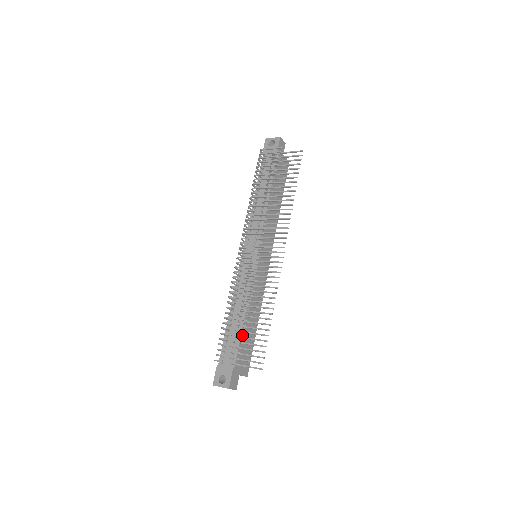
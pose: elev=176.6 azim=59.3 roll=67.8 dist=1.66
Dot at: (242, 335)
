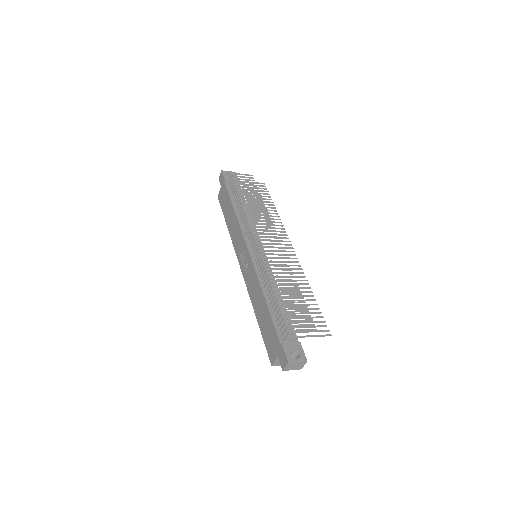
Dot at: occluded
